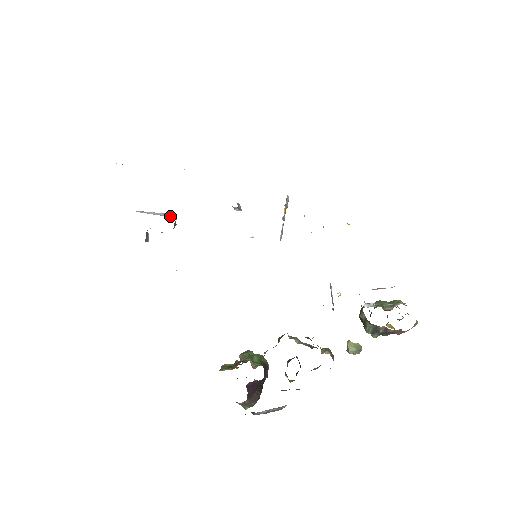
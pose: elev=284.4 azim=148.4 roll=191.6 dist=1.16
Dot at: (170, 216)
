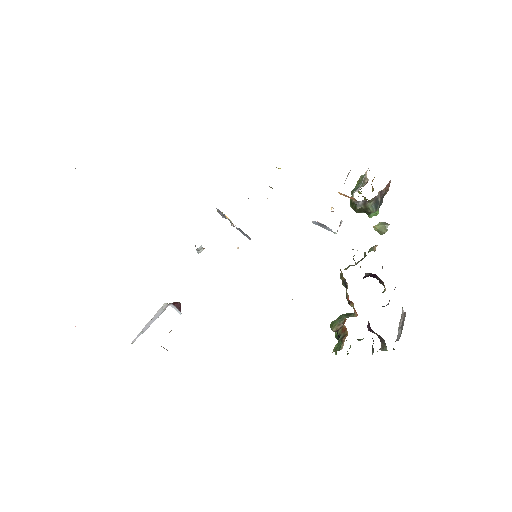
Dot at: (163, 310)
